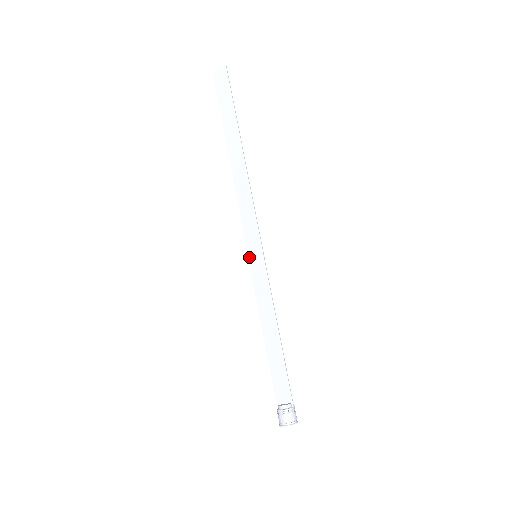
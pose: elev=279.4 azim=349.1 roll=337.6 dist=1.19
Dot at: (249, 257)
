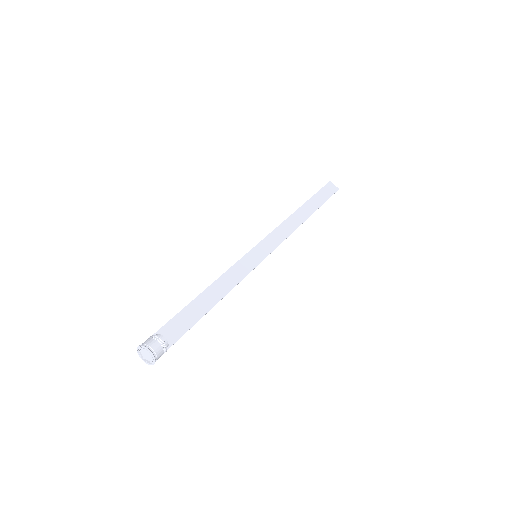
Dot at: (252, 250)
